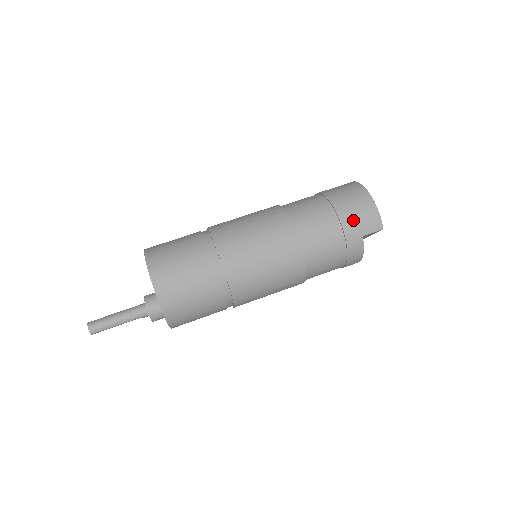
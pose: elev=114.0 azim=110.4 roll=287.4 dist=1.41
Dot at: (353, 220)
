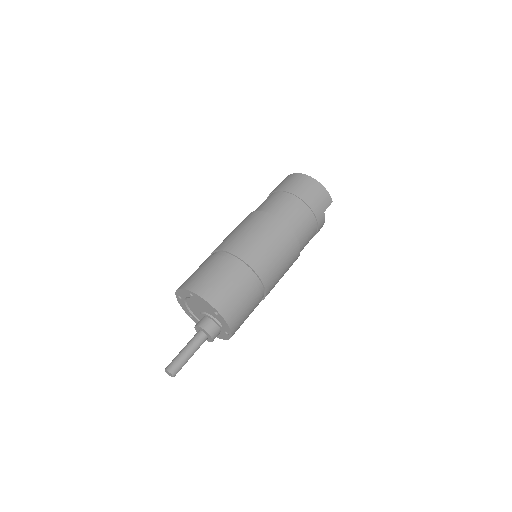
Dot at: (316, 203)
